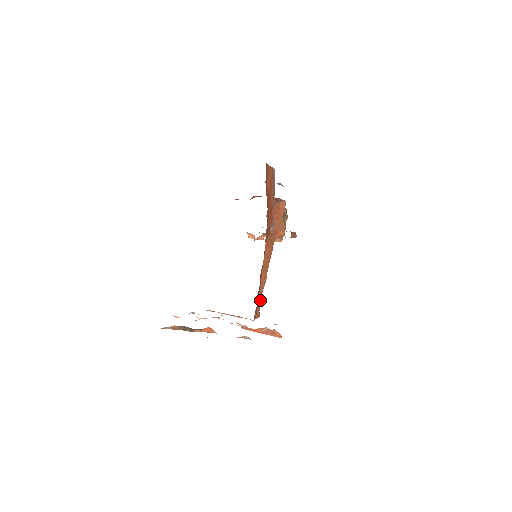
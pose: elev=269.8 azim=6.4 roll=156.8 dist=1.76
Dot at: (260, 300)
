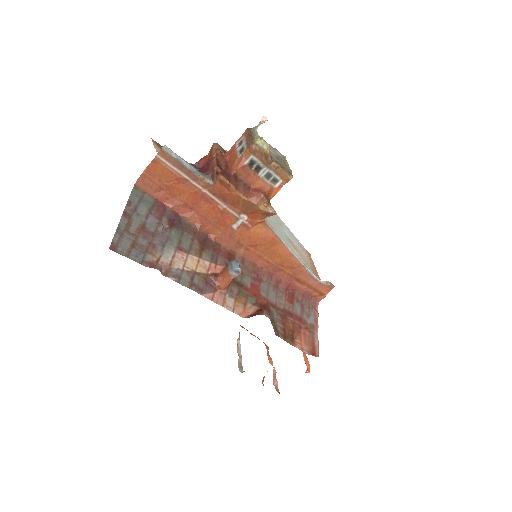
Dot at: (314, 279)
